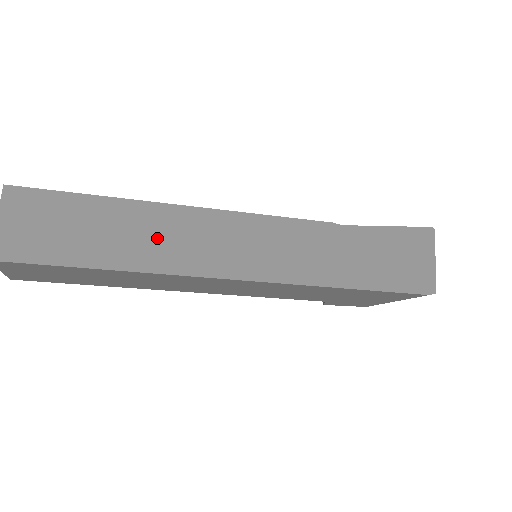
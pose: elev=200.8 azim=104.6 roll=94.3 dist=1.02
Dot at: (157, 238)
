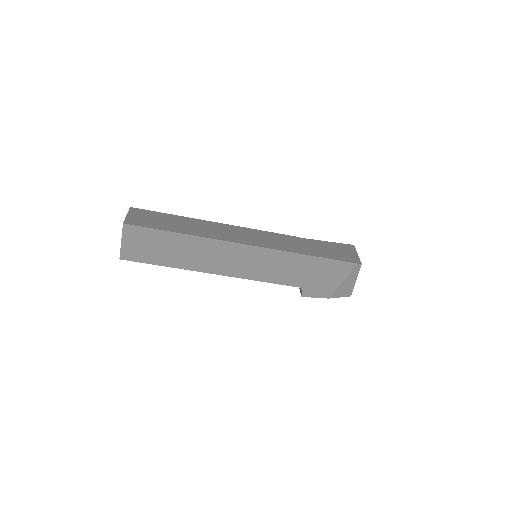
Dot at: (204, 229)
